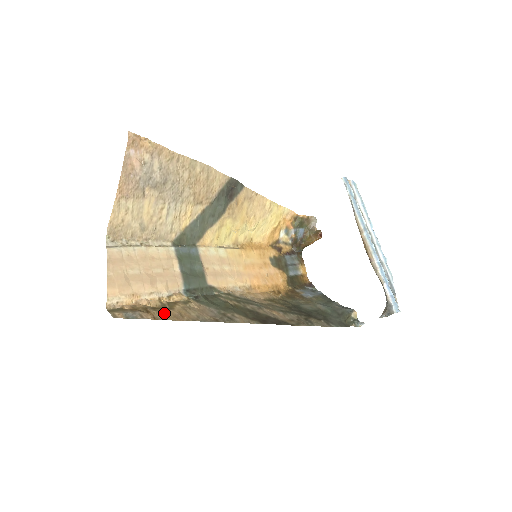
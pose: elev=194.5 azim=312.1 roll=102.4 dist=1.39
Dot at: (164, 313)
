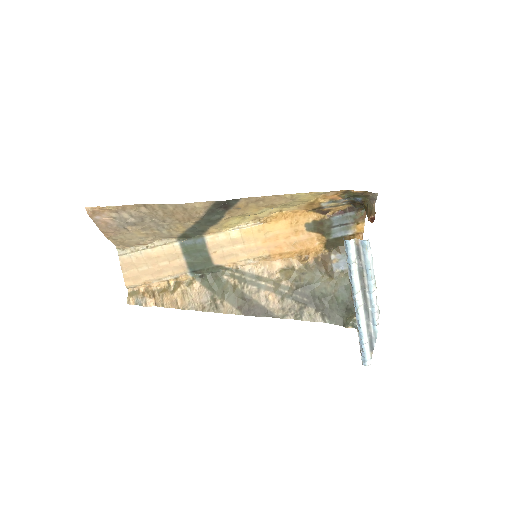
Dot at: (164, 299)
